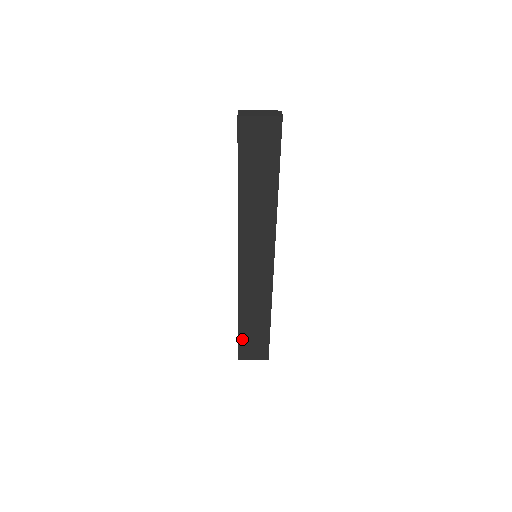
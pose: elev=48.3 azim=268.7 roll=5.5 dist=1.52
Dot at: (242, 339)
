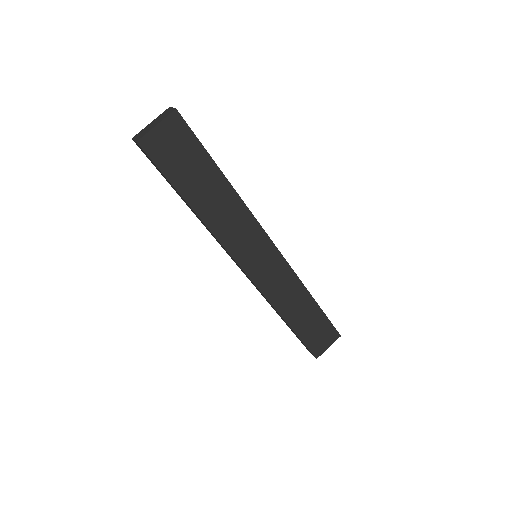
Dot at: (305, 338)
